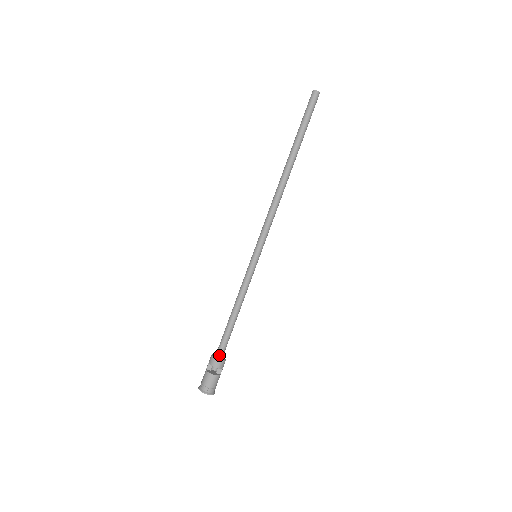
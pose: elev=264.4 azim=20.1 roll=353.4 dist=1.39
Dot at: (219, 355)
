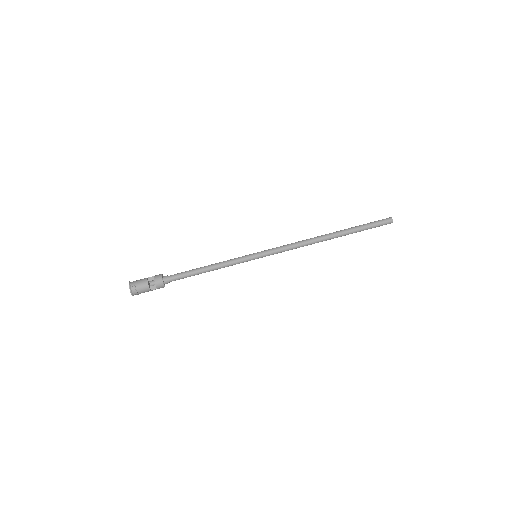
Dot at: (166, 279)
